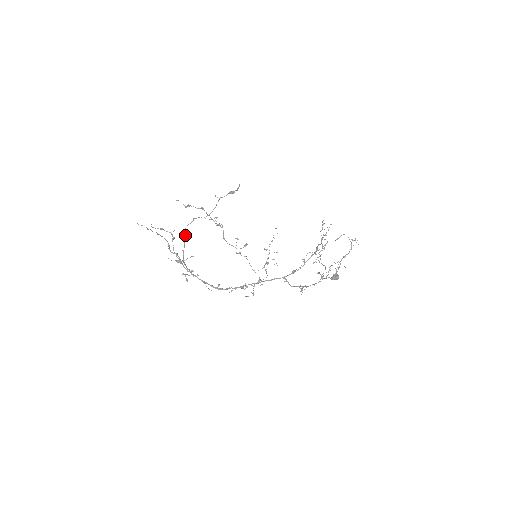
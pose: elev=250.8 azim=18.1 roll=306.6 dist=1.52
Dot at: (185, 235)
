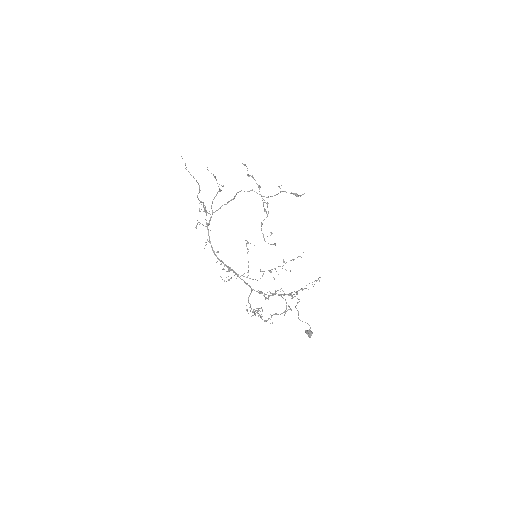
Dot at: (235, 196)
